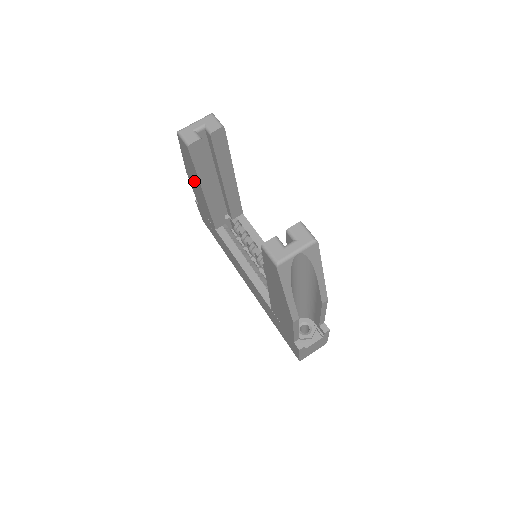
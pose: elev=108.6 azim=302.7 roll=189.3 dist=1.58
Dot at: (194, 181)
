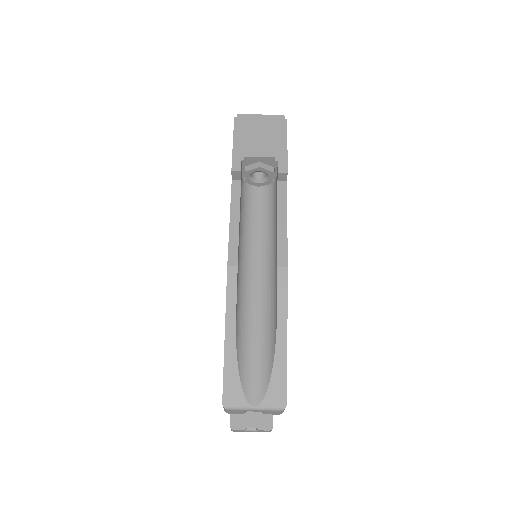
Dot at: occluded
